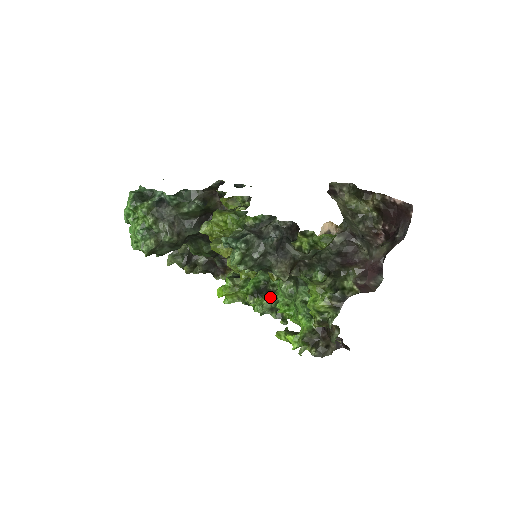
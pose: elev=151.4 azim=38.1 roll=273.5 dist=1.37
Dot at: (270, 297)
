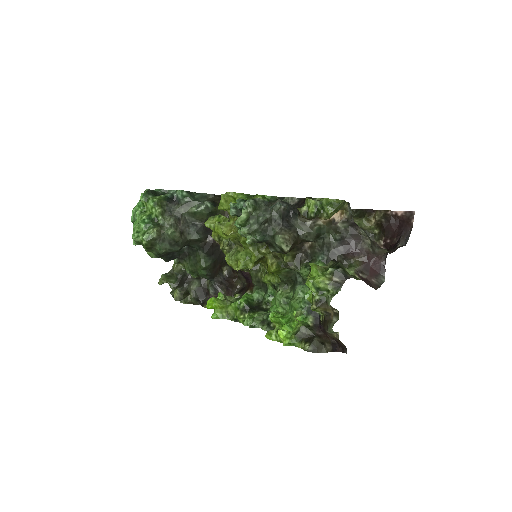
Dot at: (262, 312)
